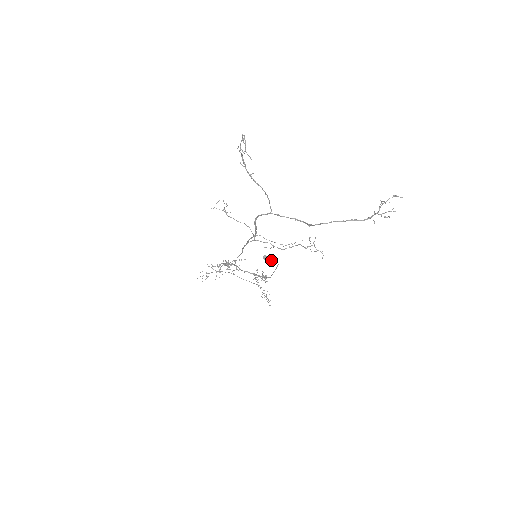
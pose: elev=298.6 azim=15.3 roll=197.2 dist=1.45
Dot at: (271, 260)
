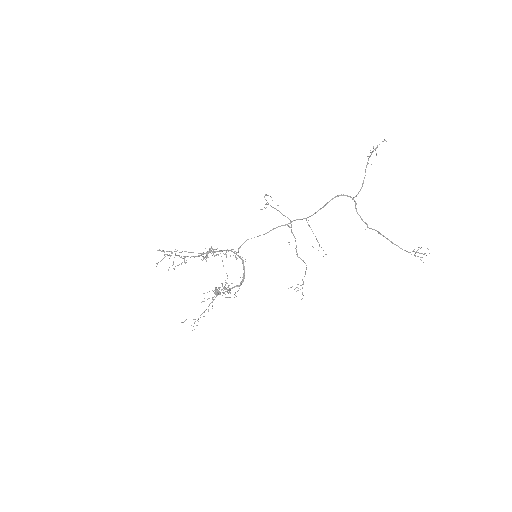
Dot at: occluded
